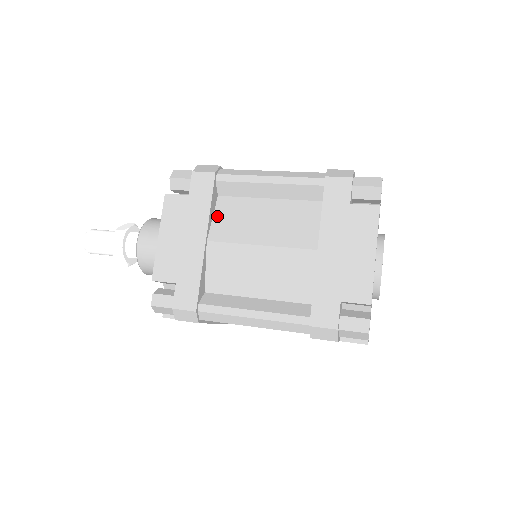
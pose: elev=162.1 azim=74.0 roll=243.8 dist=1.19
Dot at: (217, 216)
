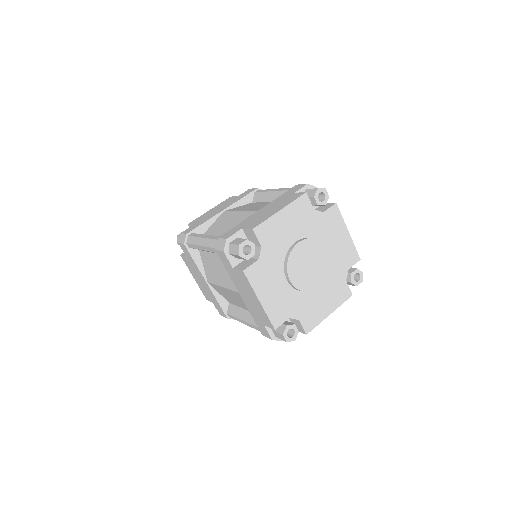
Dot at: (241, 206)
